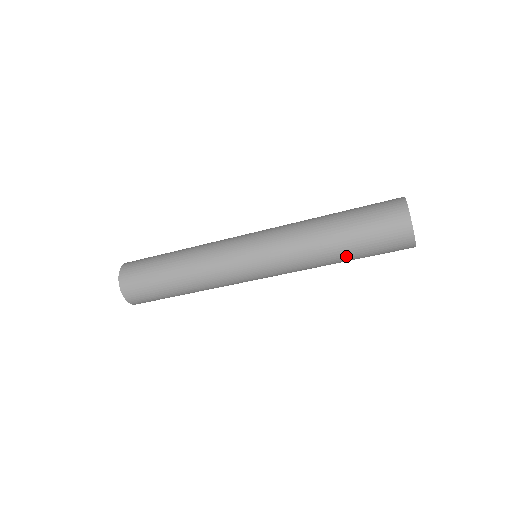
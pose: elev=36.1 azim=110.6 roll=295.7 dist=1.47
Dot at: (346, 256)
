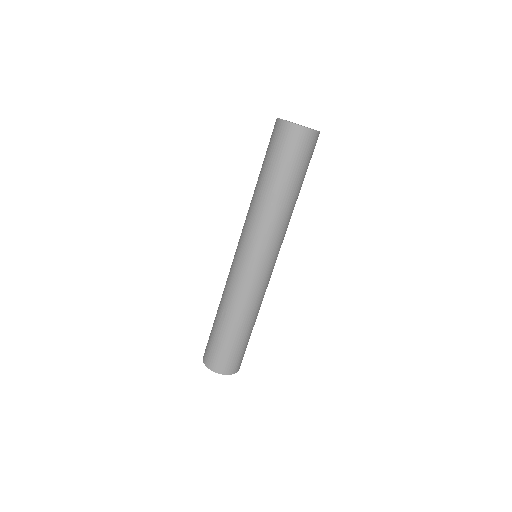
Dot at: (263, 178)
